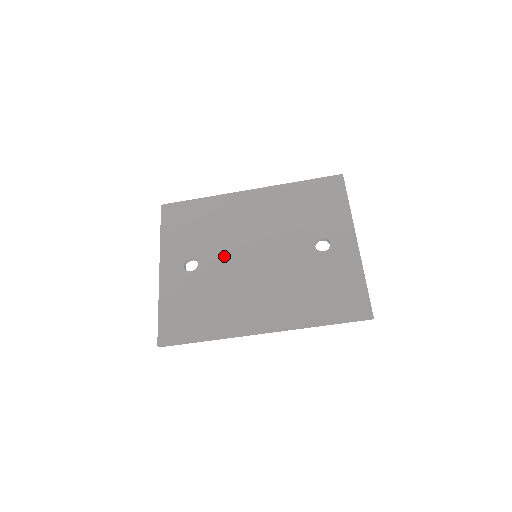
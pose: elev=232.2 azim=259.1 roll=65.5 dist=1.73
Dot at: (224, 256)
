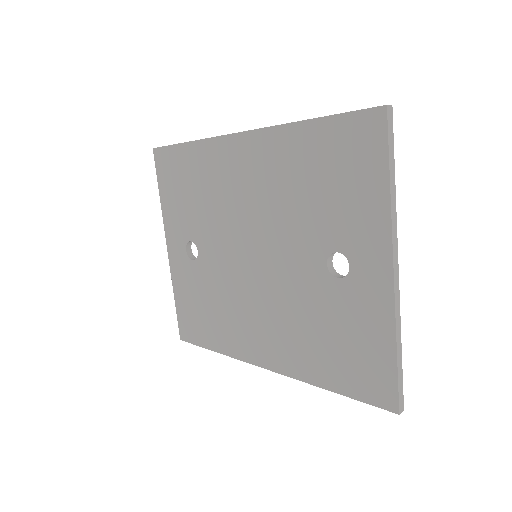
Dot at: (221, 248)
